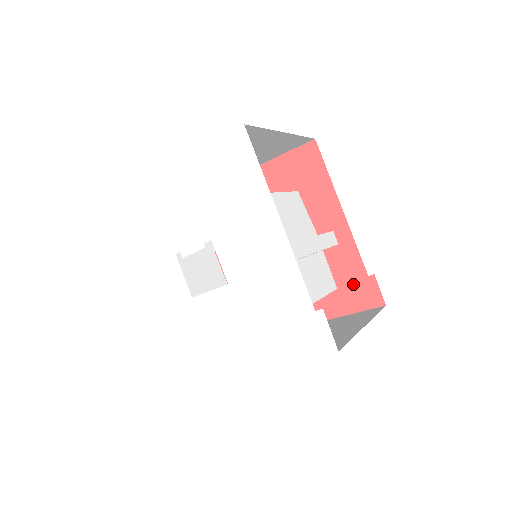
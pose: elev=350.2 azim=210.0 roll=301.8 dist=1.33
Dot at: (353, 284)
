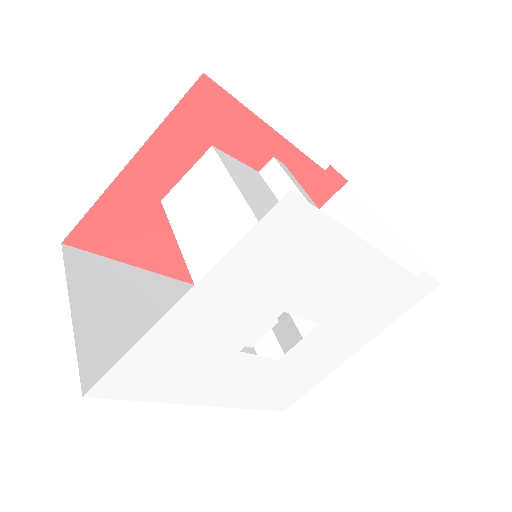
Dot at: (313, 186)
